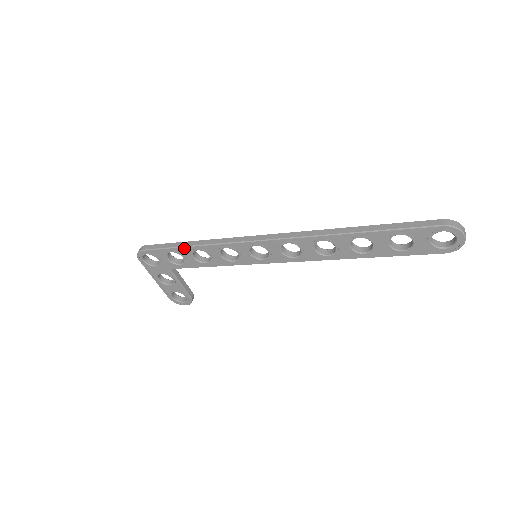
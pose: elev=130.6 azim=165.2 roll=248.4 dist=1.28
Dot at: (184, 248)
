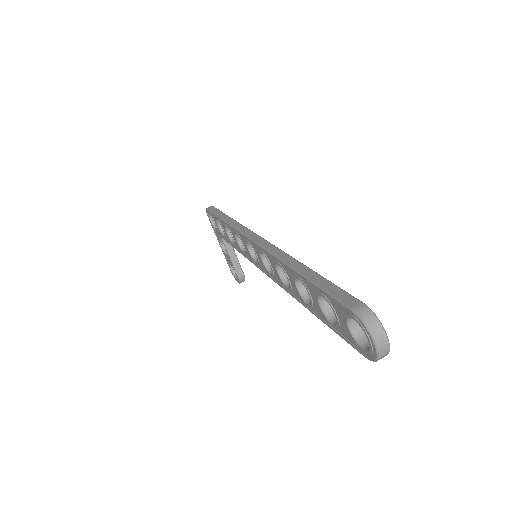
Dot at: (220, 219)
